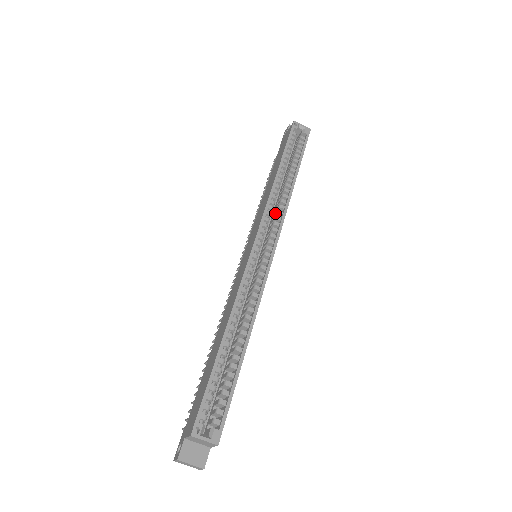
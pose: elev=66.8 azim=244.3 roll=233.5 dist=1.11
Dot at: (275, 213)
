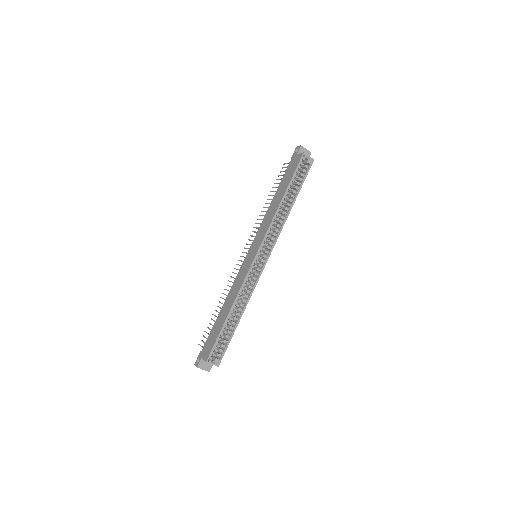
Dot at: (274, 229)
